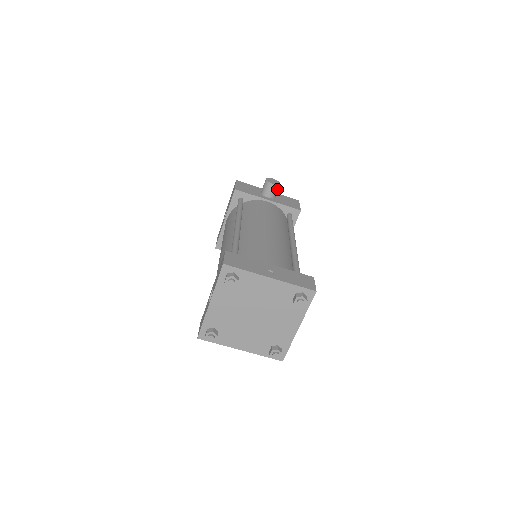
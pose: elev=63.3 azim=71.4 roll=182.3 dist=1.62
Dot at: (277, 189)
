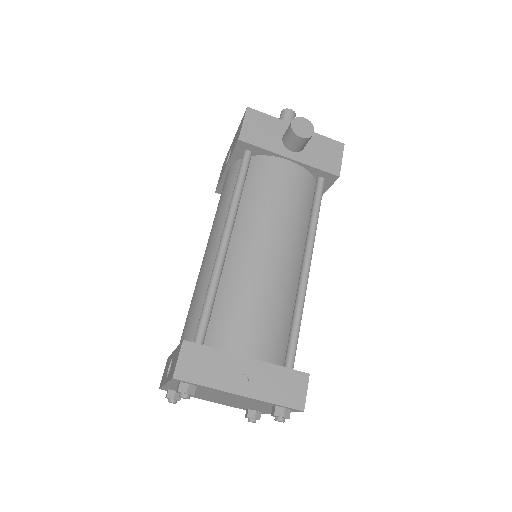
Dot at: (307, 141)
